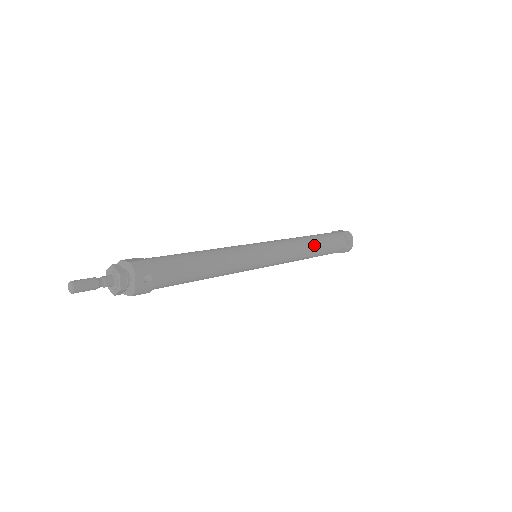
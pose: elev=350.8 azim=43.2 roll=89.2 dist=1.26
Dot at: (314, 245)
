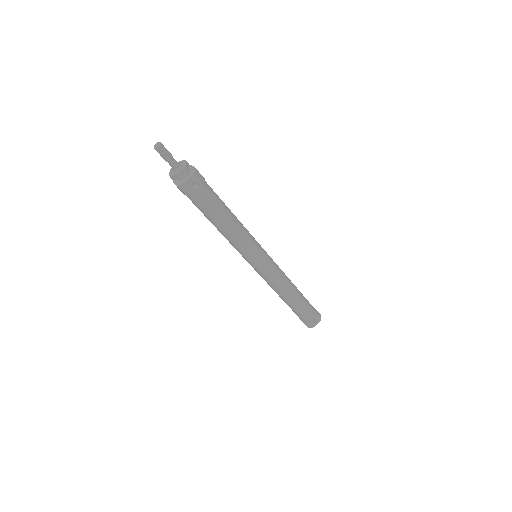
Dot at: (294, 293)
